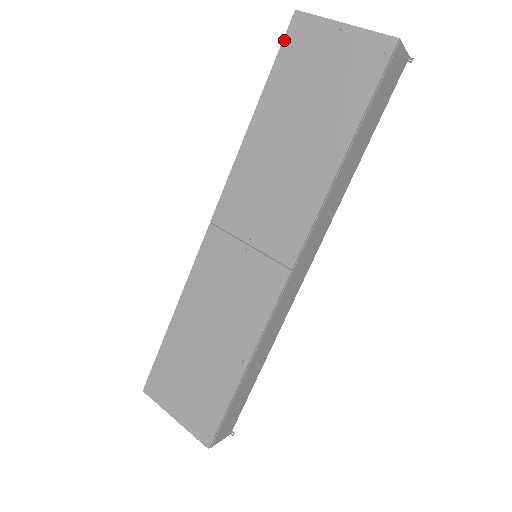
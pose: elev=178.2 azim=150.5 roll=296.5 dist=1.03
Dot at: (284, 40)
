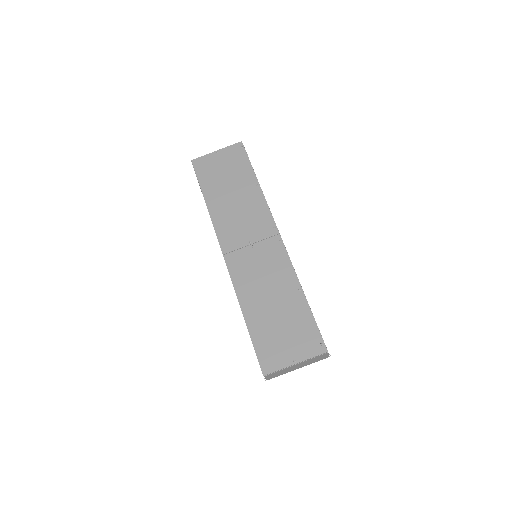
Dot at: (195, 171)
